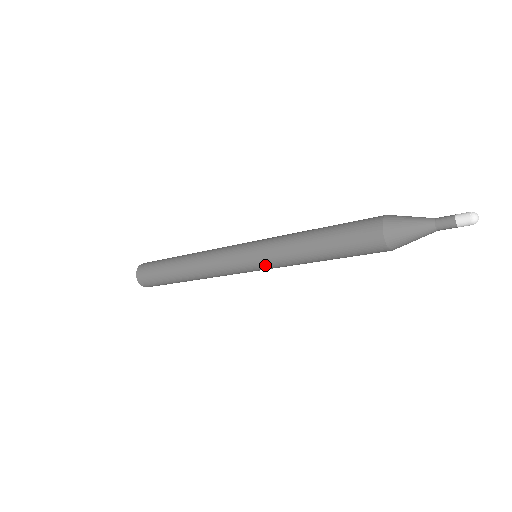
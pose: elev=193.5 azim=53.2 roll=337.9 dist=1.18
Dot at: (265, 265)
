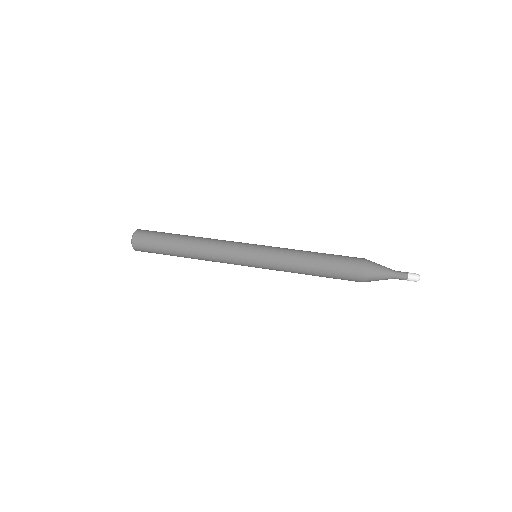
Dot at: (266, 266)
